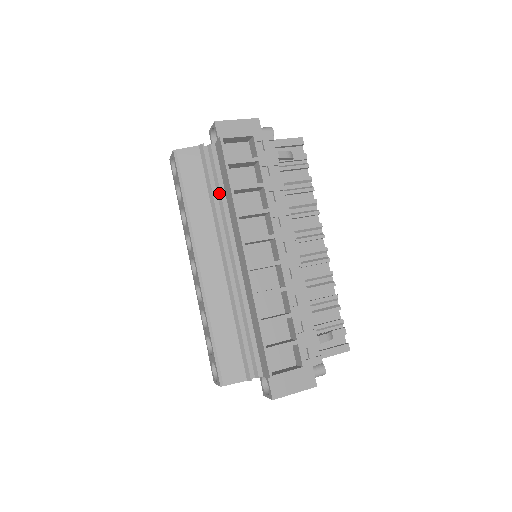
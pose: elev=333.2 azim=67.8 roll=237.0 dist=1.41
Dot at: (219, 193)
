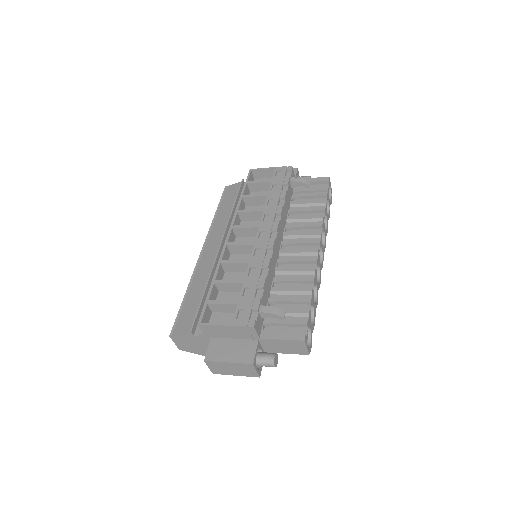
Dot at: occluded
